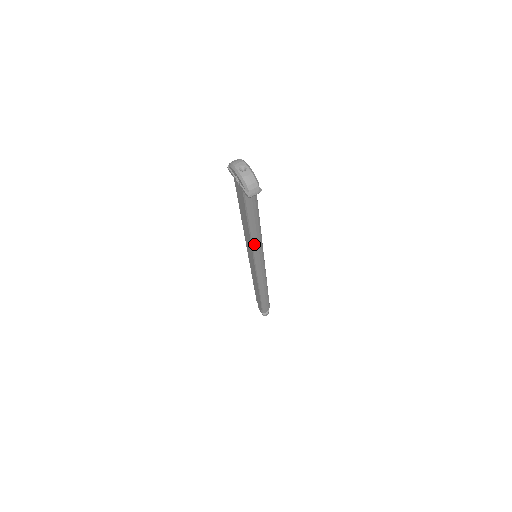
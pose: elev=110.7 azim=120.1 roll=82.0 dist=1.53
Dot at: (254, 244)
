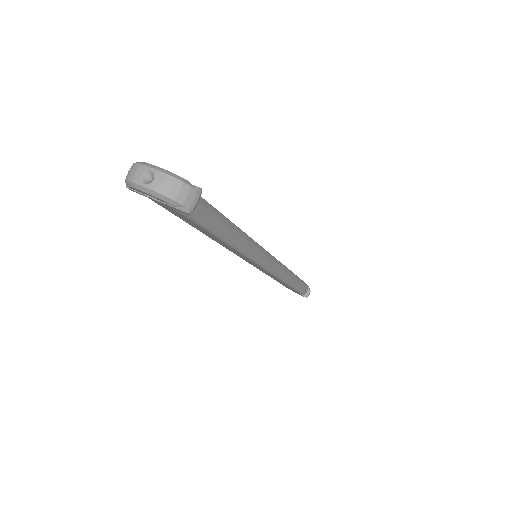
Dot at: (244, 251)
